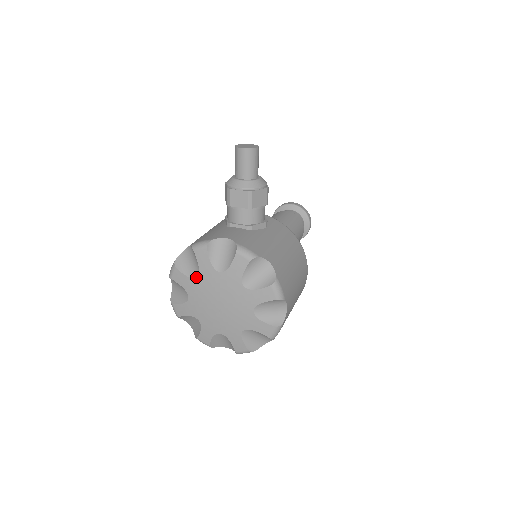
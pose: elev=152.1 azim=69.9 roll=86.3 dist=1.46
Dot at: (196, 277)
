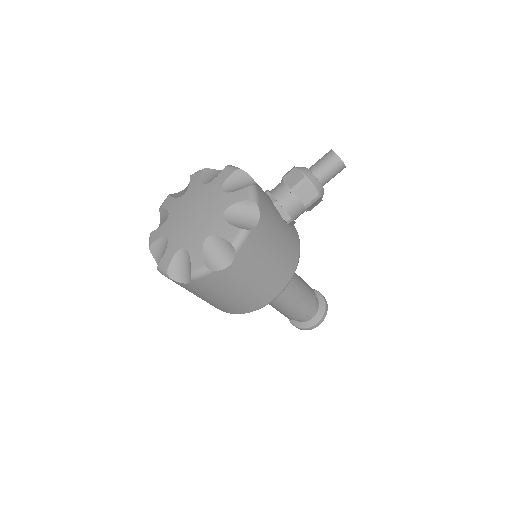
Dot at: (205, 183)
